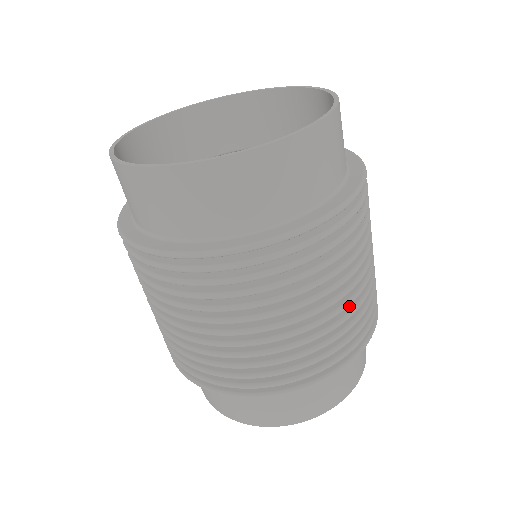
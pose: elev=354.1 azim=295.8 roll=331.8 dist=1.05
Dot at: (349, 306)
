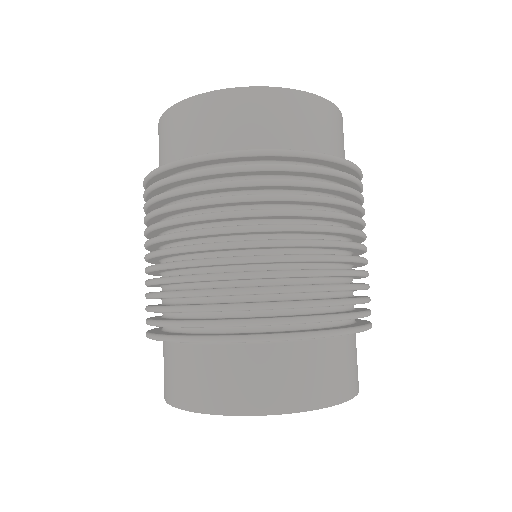
Dot at: (334, 269)
